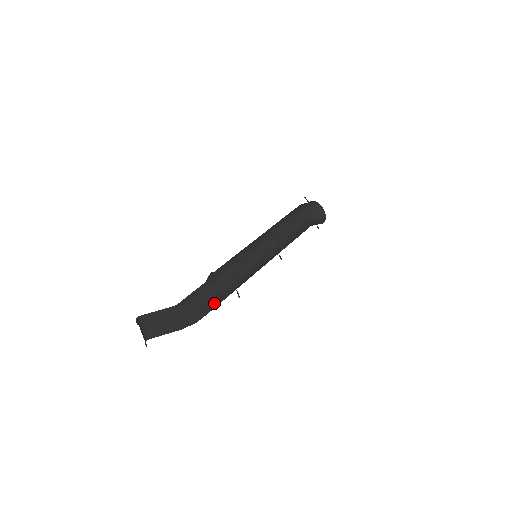
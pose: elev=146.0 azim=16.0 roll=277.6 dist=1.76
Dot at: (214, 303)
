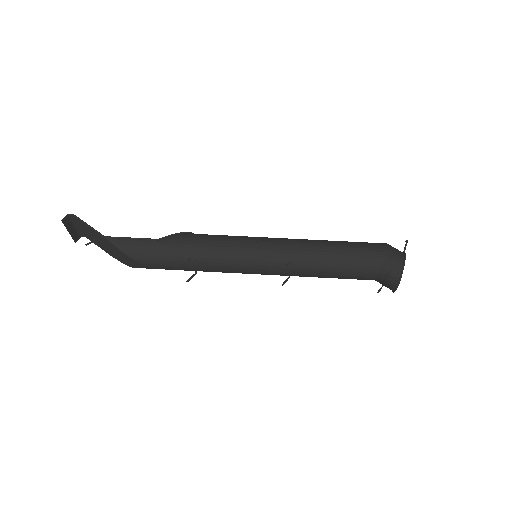
Dot at: (149, 266)
